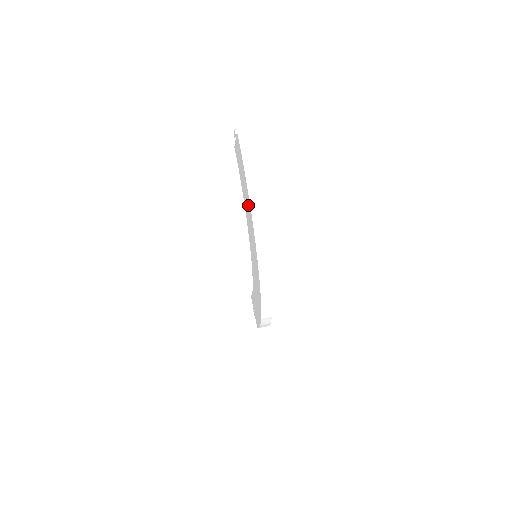
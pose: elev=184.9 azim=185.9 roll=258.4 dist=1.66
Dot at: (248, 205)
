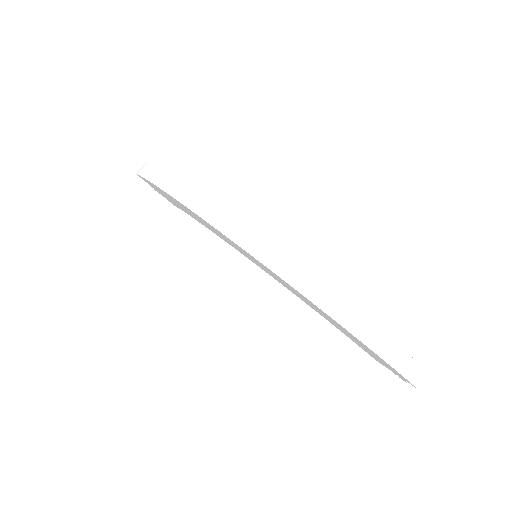
Dot at: (175, 201)
